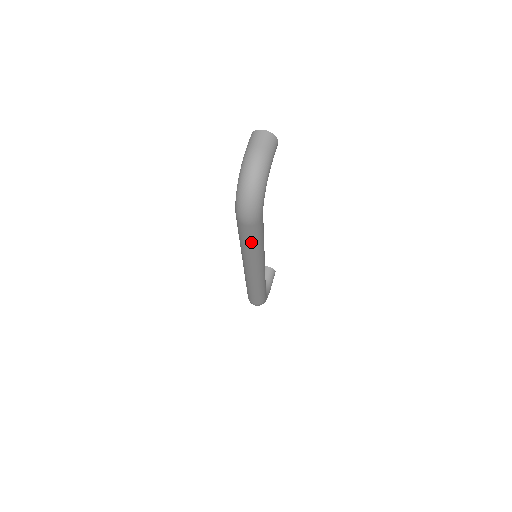
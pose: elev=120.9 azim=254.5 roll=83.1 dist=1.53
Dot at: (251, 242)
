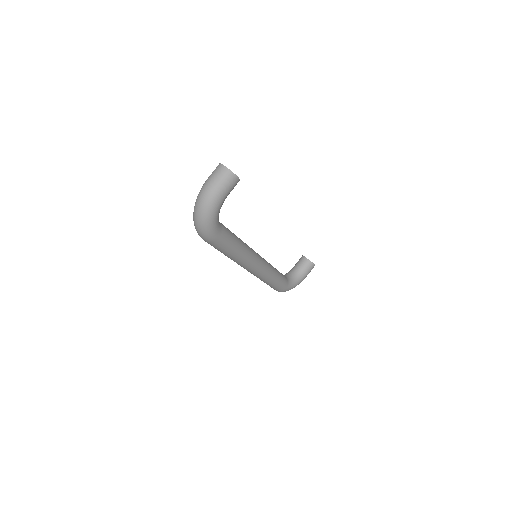
Dot at: (221, 251)
